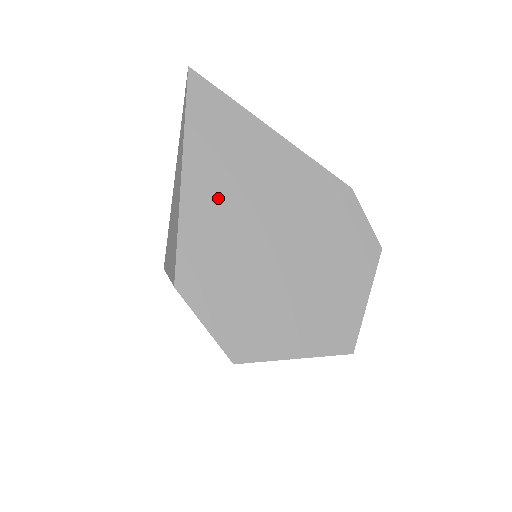
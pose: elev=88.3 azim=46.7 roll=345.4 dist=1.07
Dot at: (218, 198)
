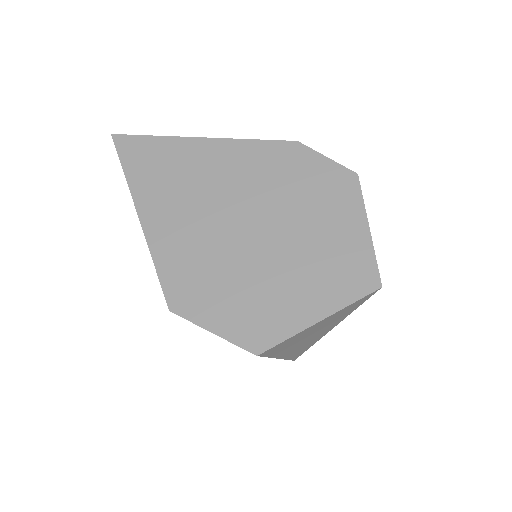
Dot at: (177, 217)
